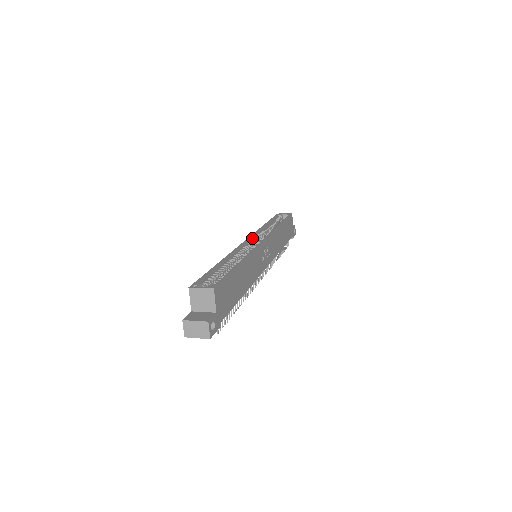
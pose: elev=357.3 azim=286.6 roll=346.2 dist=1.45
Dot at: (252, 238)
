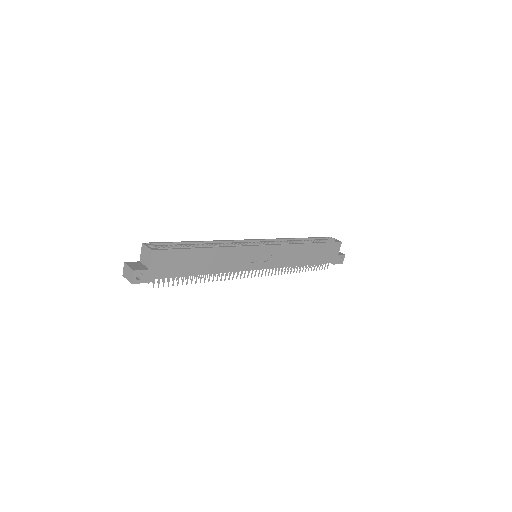
Dot at: (264, 241)
